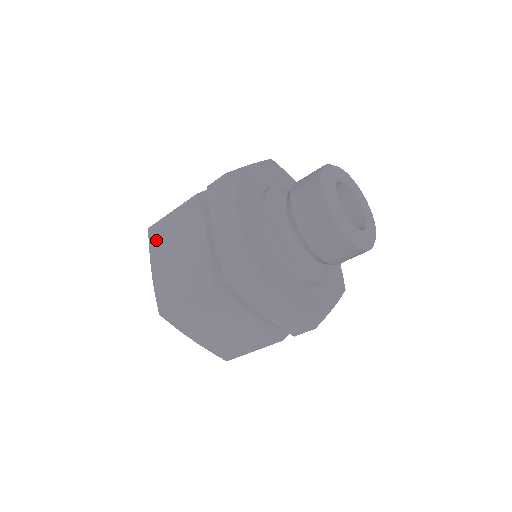
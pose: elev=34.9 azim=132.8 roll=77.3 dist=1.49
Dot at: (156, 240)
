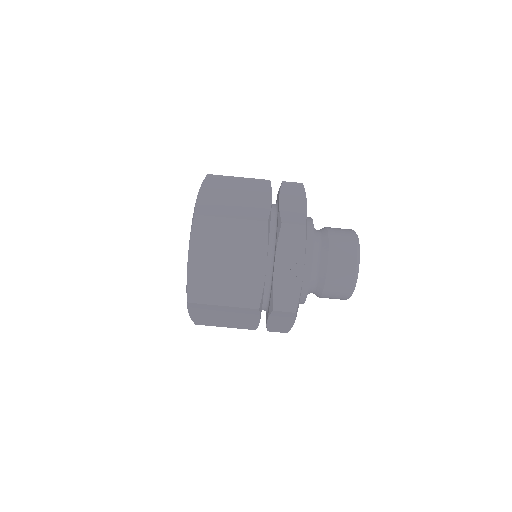
Dot at: (214, 182)
